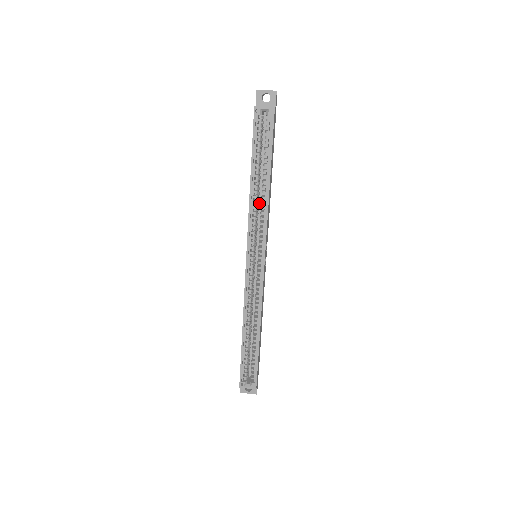
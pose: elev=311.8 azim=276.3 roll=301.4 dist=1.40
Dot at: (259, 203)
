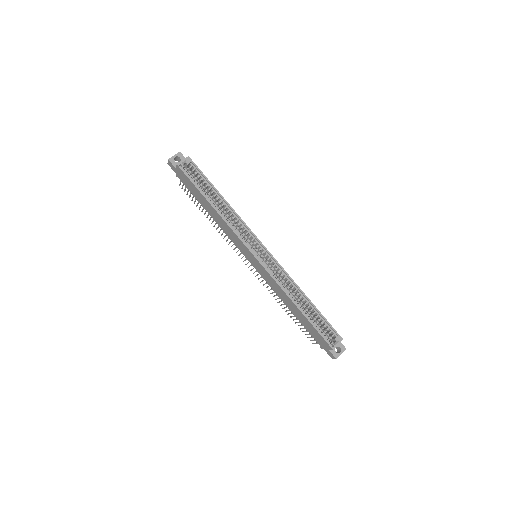
Dot at: occluded
